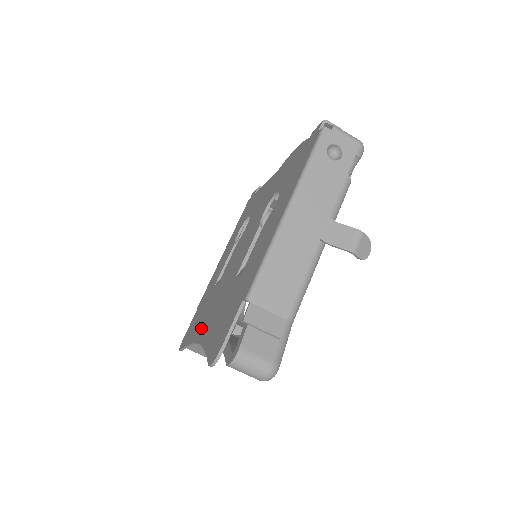
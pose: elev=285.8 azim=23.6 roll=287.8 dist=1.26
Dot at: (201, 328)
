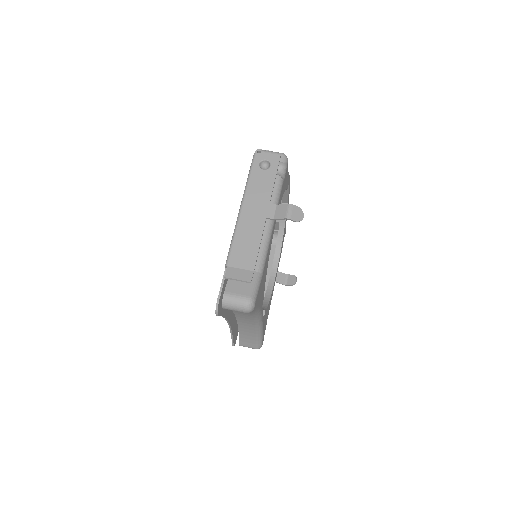
Dot at: occluded
